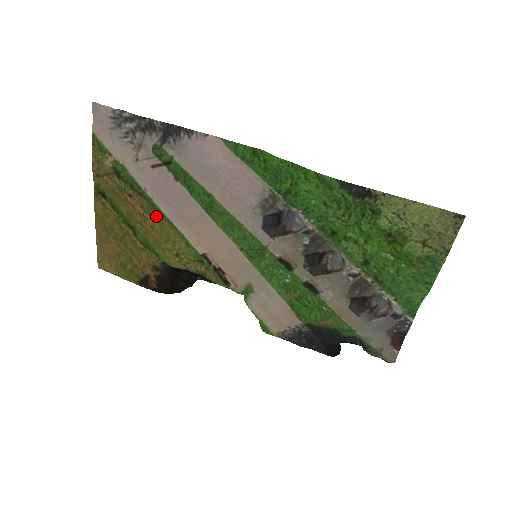
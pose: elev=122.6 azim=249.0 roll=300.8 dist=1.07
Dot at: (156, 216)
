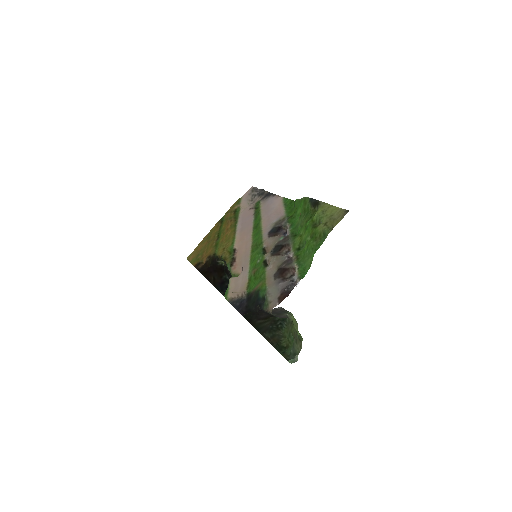
Dot at: (232, 229)
